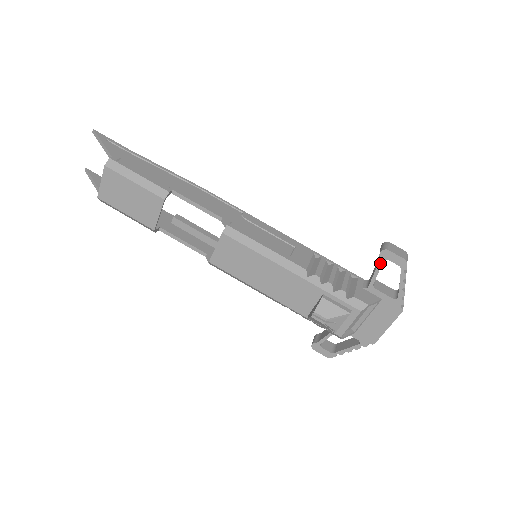
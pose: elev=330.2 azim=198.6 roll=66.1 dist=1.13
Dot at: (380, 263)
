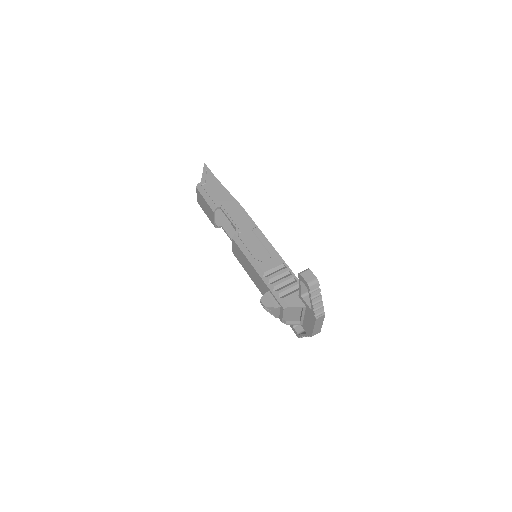
Dot at: (300, 281)
